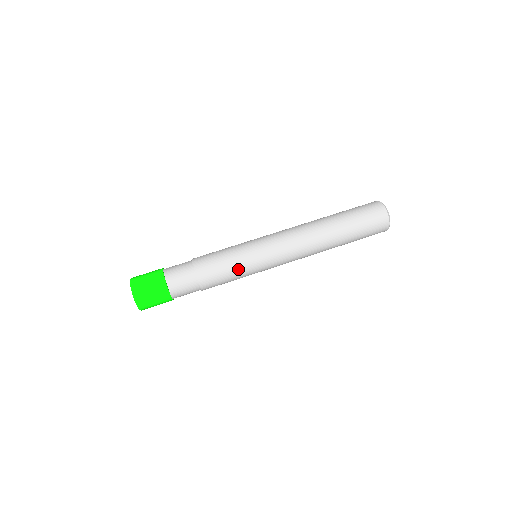
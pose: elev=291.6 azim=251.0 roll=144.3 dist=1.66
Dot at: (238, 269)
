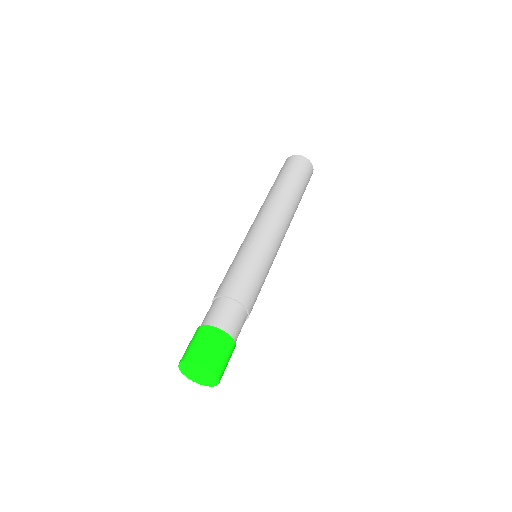
Dot at: (253, 264)
